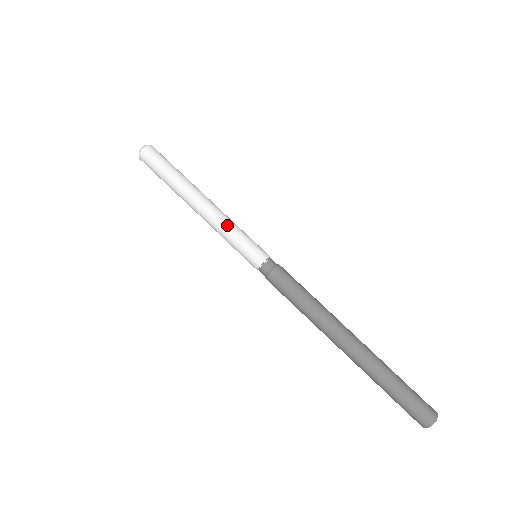
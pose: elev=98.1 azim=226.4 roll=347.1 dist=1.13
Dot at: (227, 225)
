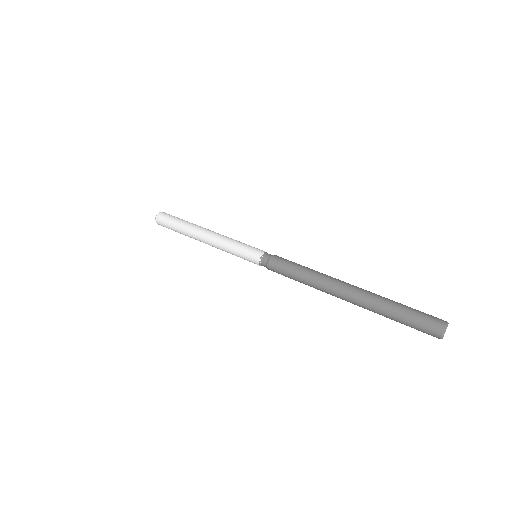
Dot at: (227, 241)
